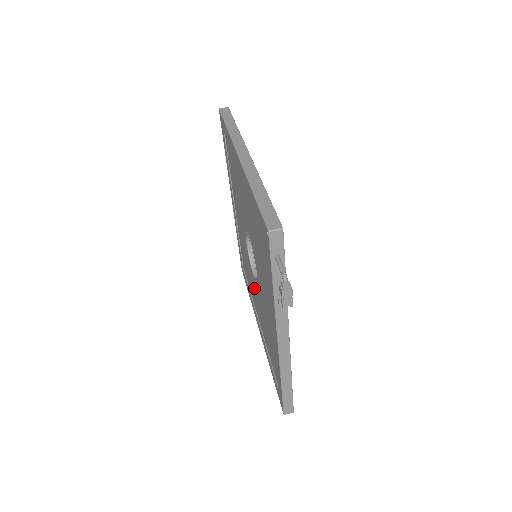
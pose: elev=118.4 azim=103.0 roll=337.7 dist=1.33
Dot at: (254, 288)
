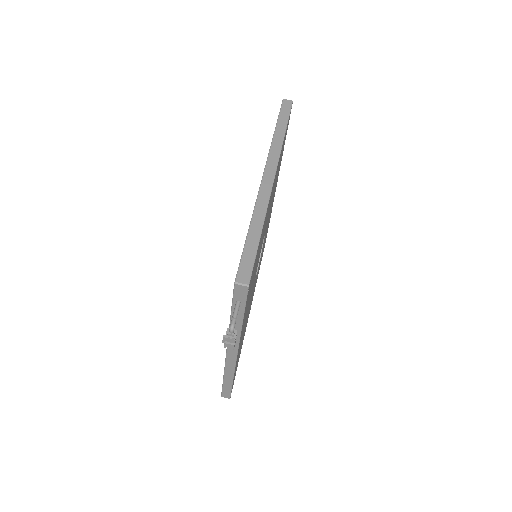
Dot at: occluded
